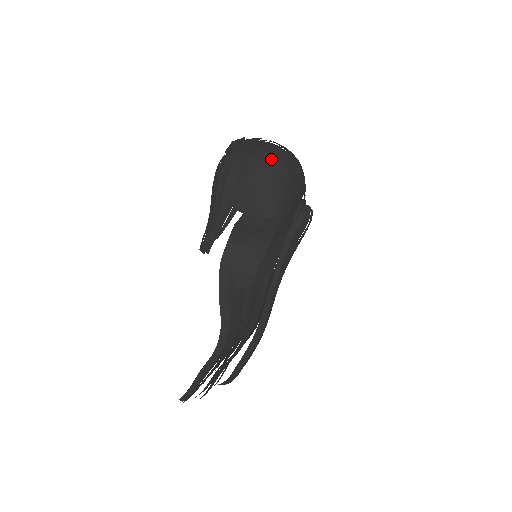
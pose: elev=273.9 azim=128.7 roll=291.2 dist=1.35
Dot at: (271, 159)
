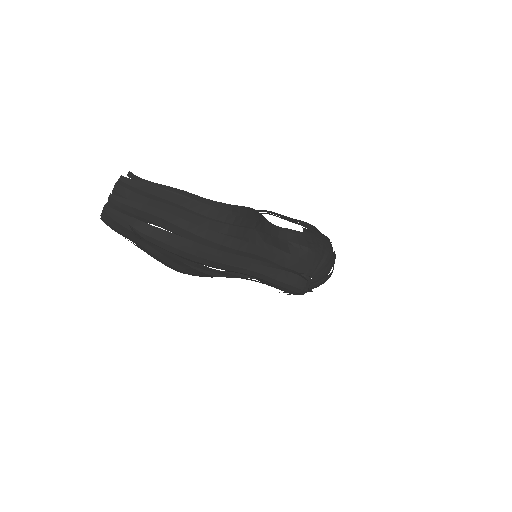
Dot at: occluded
